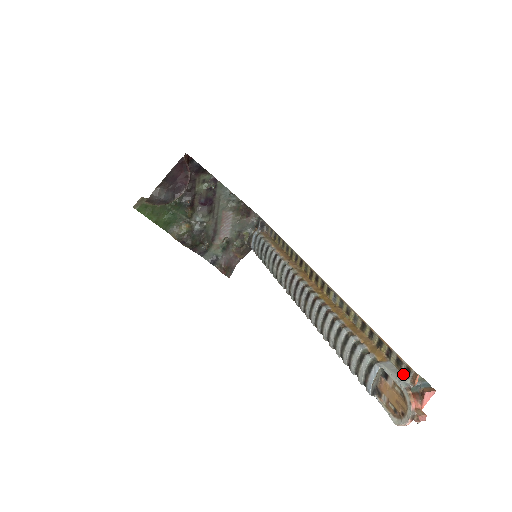
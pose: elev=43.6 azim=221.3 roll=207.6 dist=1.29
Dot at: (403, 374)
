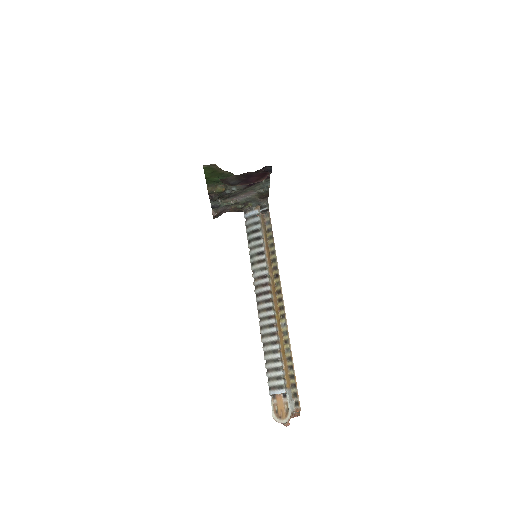
Dot at: (294, 402)
